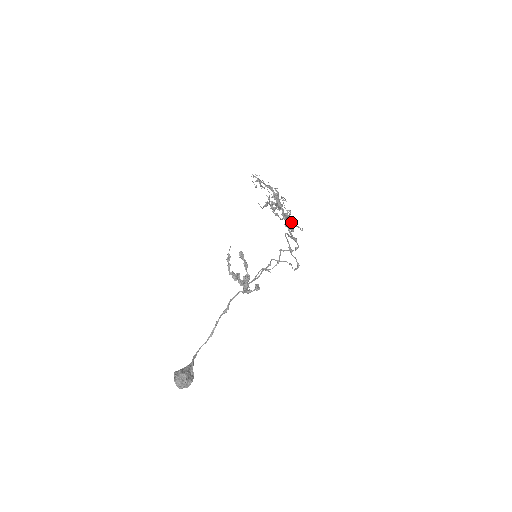
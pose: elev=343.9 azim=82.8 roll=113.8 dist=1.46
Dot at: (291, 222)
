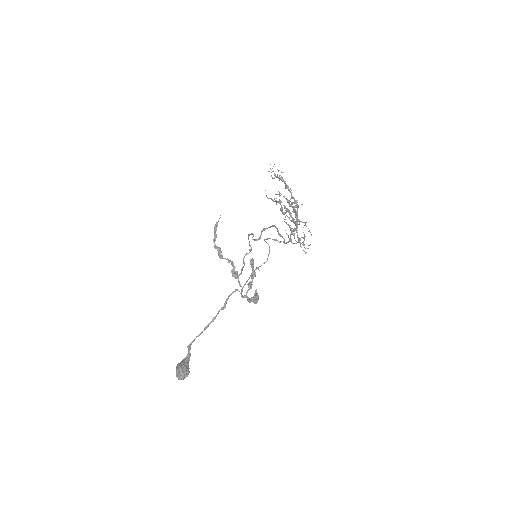
Dot at: (300, 243)
